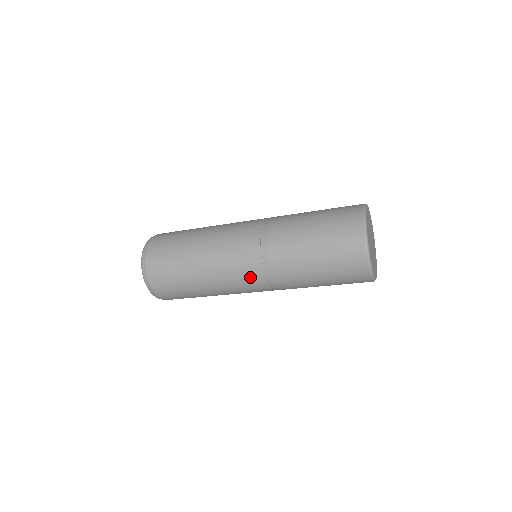
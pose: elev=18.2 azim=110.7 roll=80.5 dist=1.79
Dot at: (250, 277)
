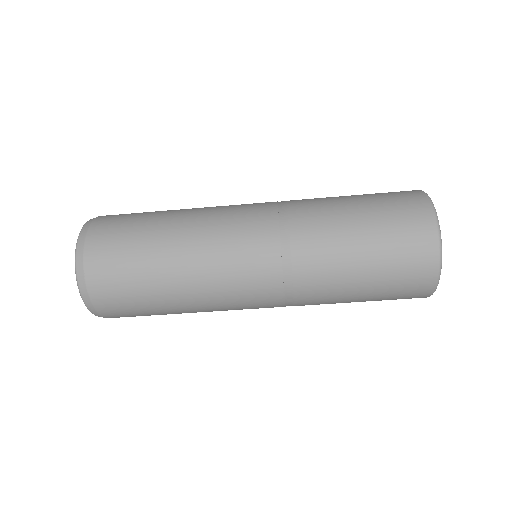
Dot at: (255, 246)
